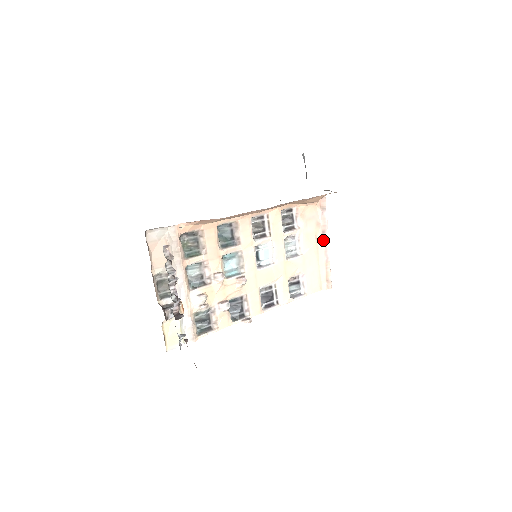
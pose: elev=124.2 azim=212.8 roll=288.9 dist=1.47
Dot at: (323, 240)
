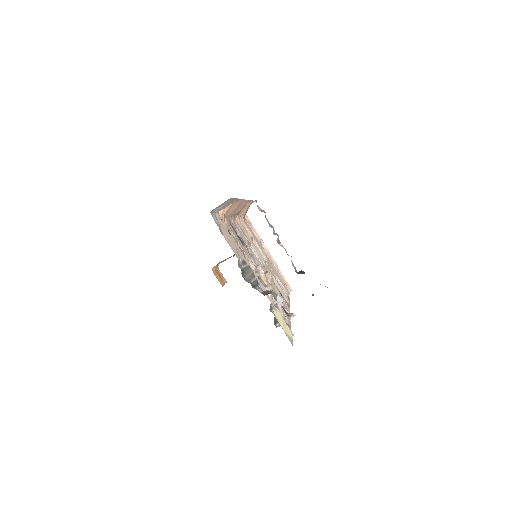
Dot at: (264, 250)
